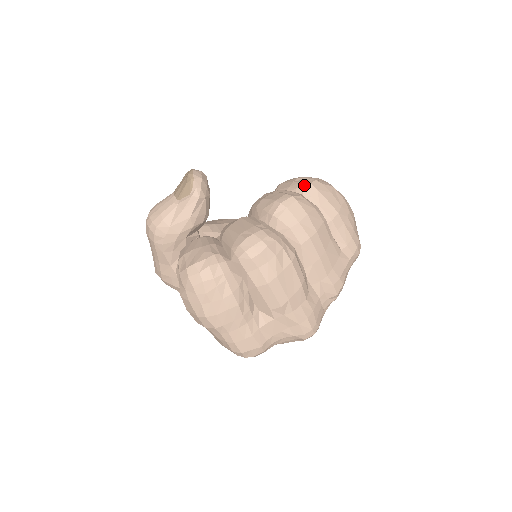
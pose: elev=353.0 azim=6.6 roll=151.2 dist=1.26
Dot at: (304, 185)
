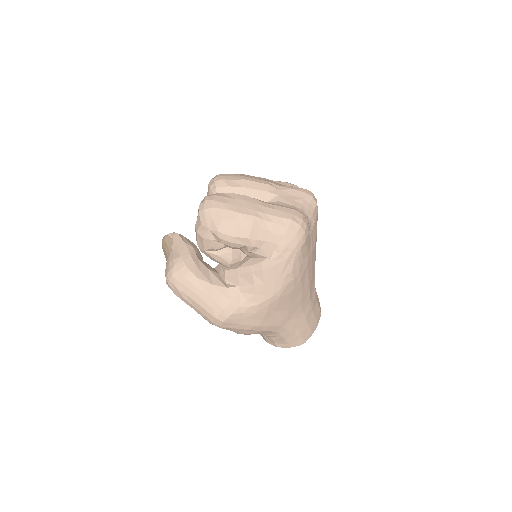
Dot at: occluded
